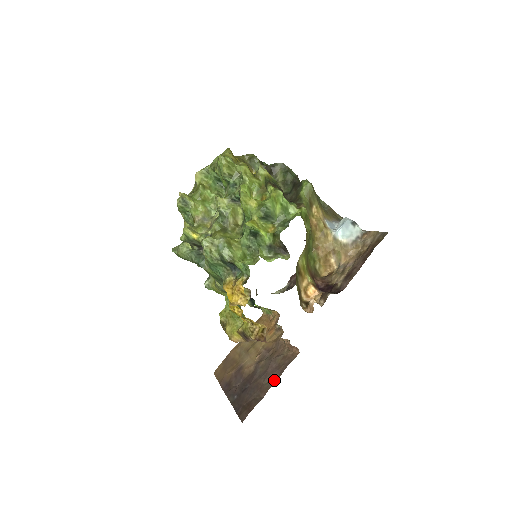
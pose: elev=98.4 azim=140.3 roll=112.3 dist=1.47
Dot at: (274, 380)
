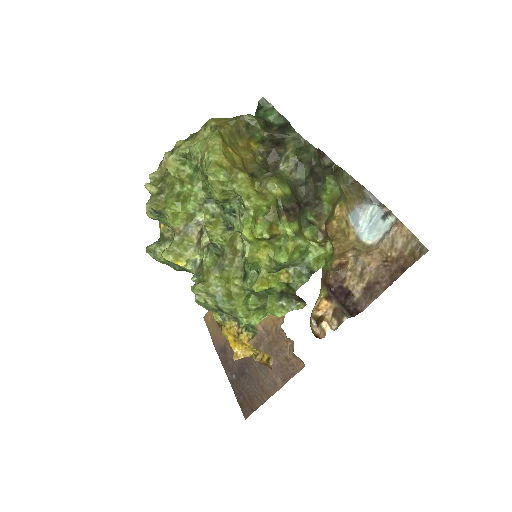
Dot at: (277, 386)
